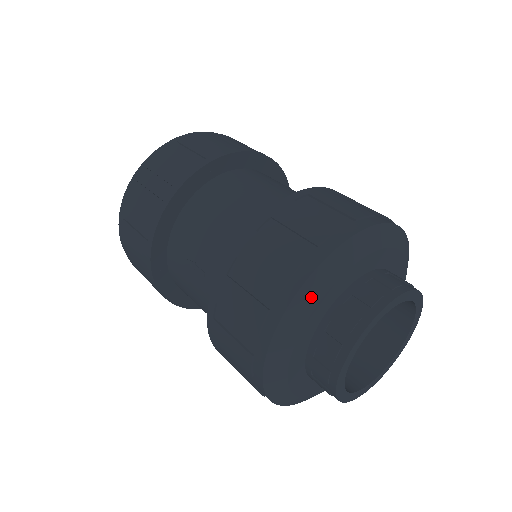
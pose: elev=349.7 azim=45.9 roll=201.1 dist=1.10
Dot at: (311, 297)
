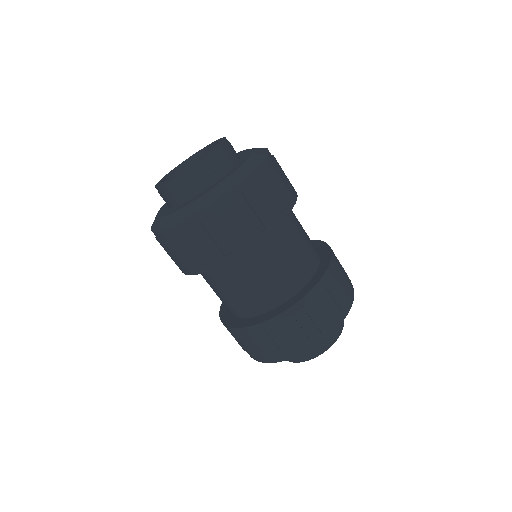
Dot at: occluded
